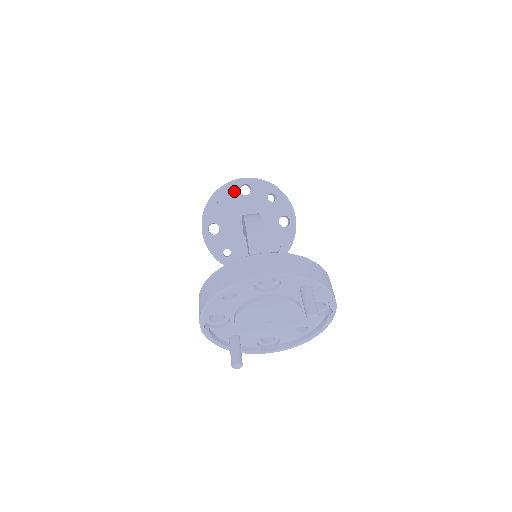
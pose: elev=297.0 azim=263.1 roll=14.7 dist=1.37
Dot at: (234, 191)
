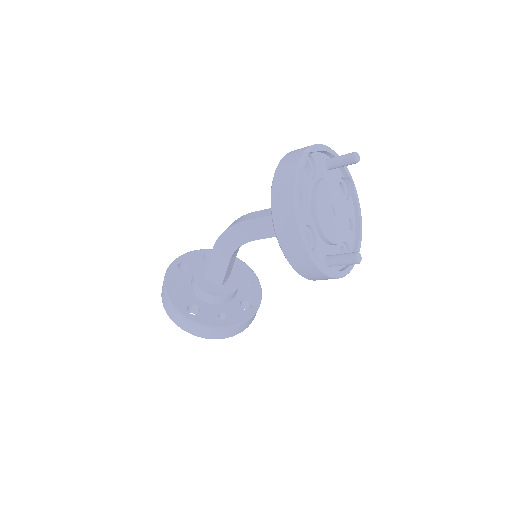
Dot at: (177, 273)
